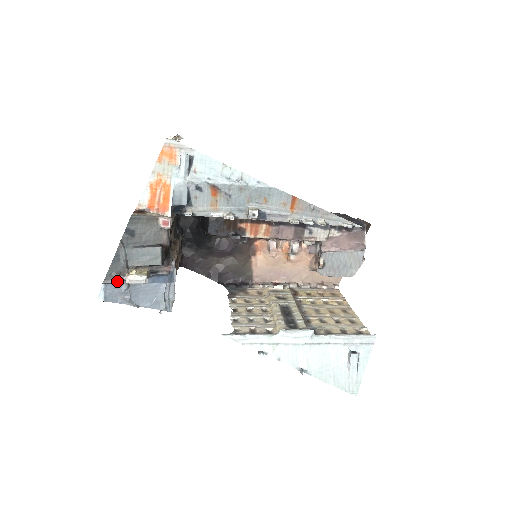
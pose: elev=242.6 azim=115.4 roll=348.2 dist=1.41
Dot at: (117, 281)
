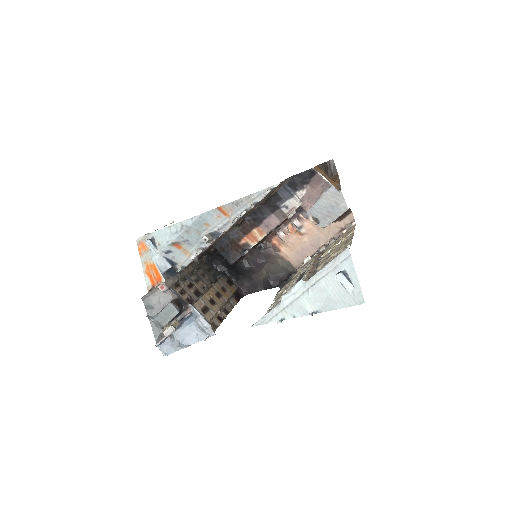
Dot at: (163, 340)
